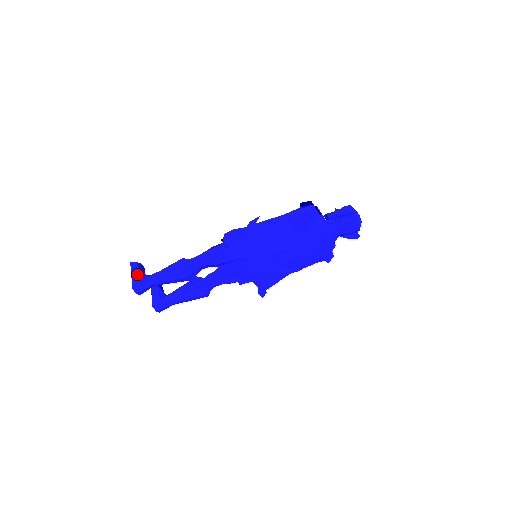
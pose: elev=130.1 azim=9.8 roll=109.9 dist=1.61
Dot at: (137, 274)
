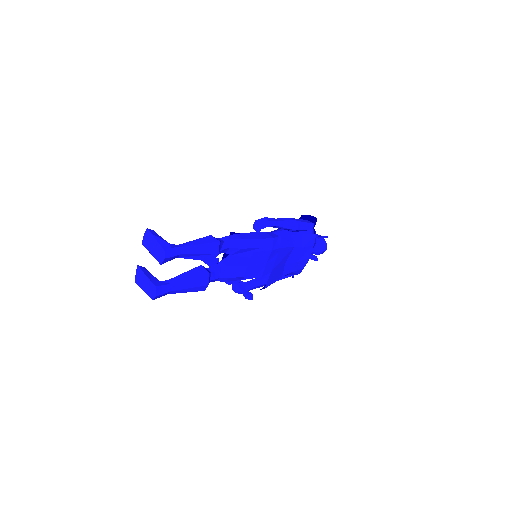
Dot at: (163, 239)
